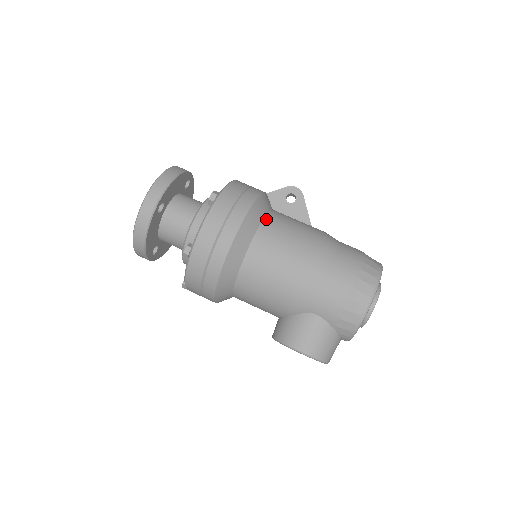
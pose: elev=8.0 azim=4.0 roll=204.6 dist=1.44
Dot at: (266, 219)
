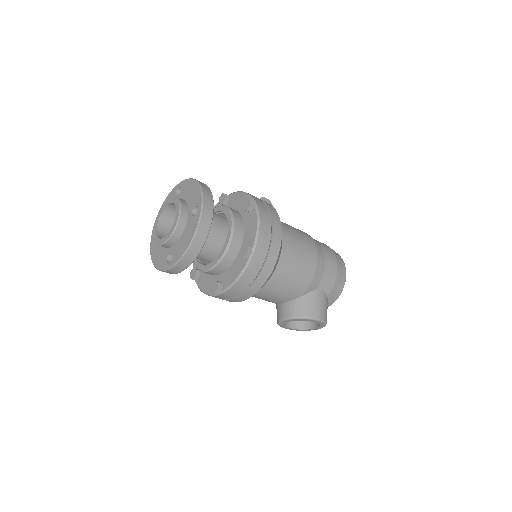
Dot at: occluded
